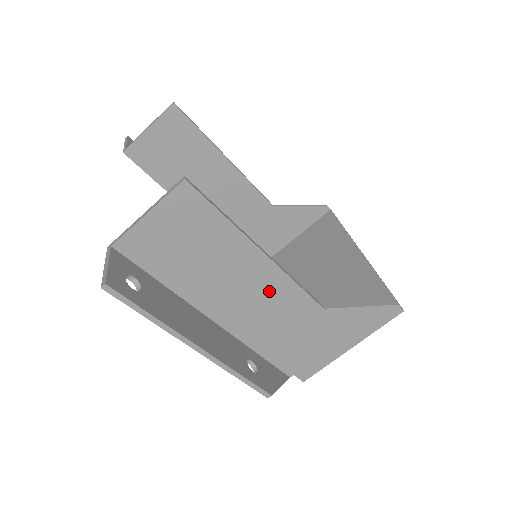
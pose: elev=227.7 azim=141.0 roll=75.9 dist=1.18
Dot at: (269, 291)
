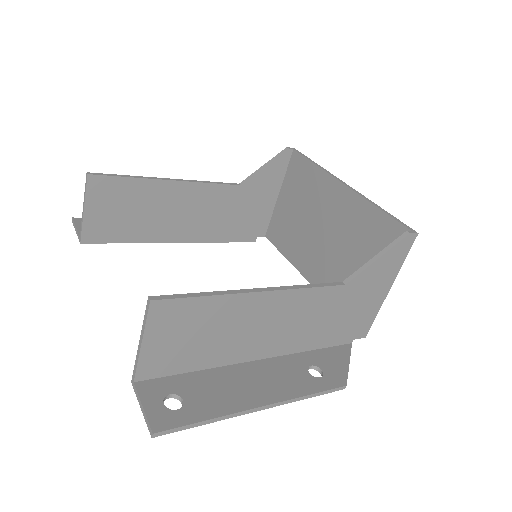
Dot at: (288, 310)
